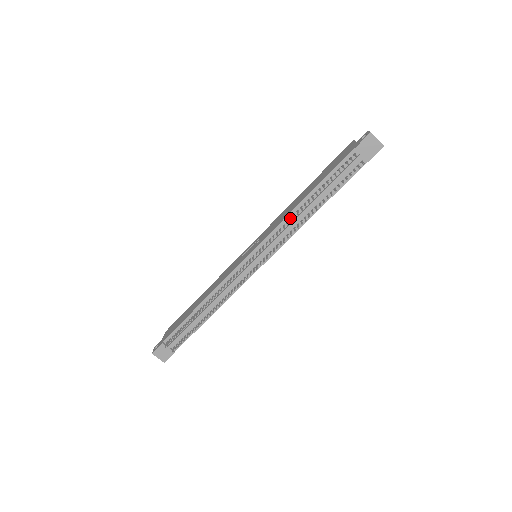
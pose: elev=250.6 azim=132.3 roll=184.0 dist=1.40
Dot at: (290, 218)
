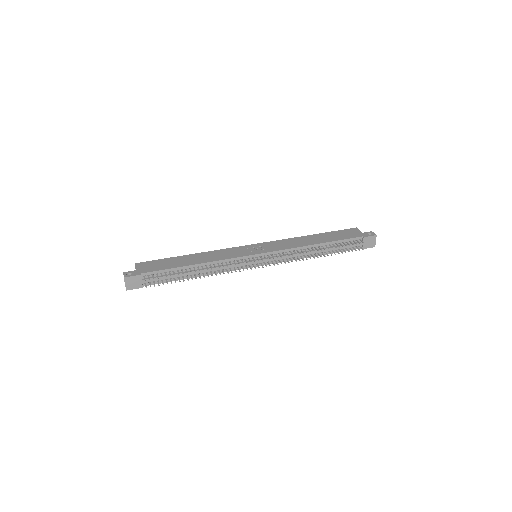
Dot at: (301, 250)
